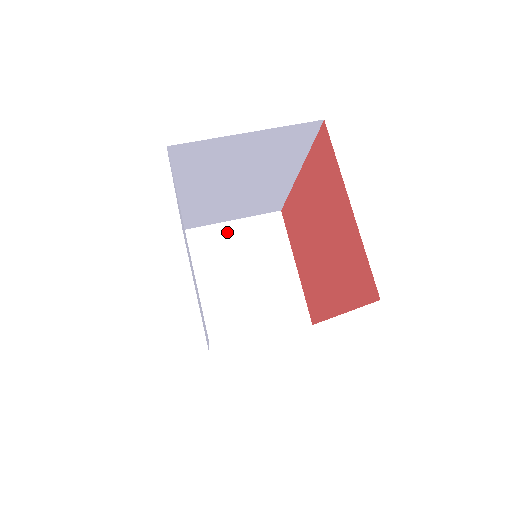
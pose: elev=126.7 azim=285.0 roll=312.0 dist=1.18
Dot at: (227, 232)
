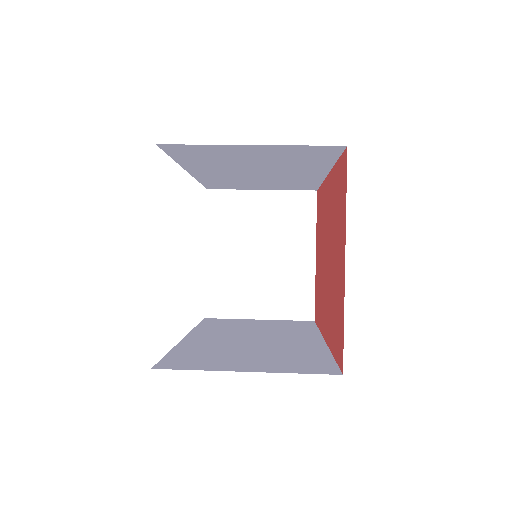
Dot at: (252, 202)
